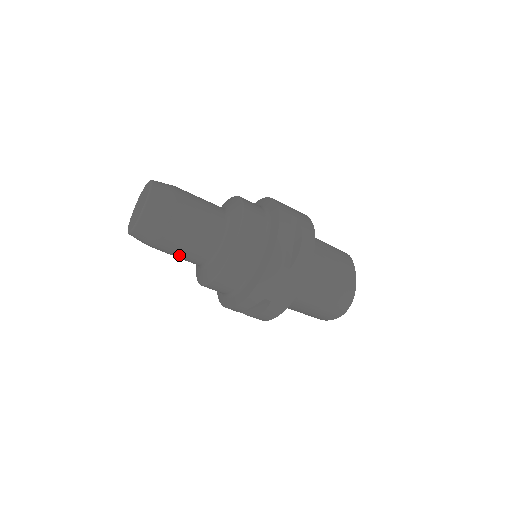
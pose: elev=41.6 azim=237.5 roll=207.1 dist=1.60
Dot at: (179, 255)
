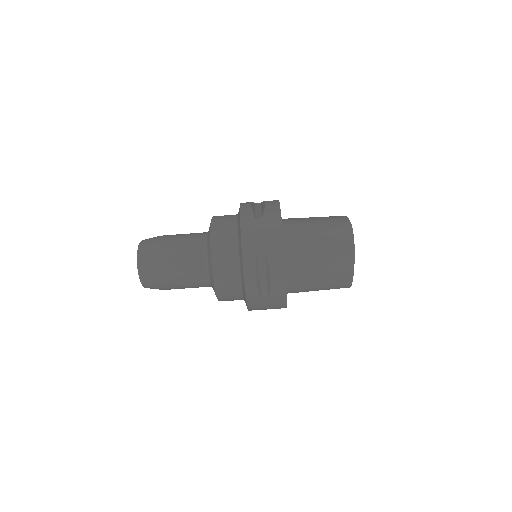
Dot at: (183, 273)
